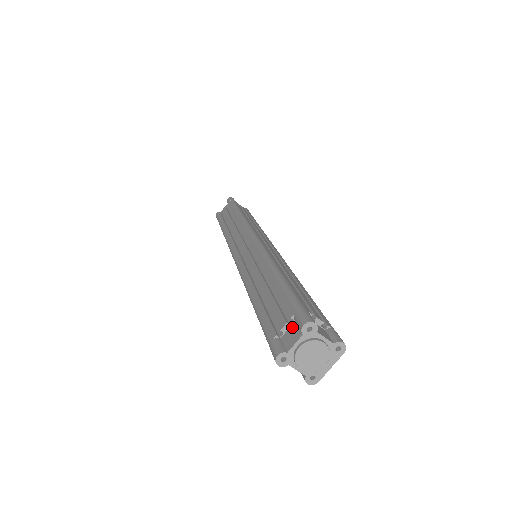
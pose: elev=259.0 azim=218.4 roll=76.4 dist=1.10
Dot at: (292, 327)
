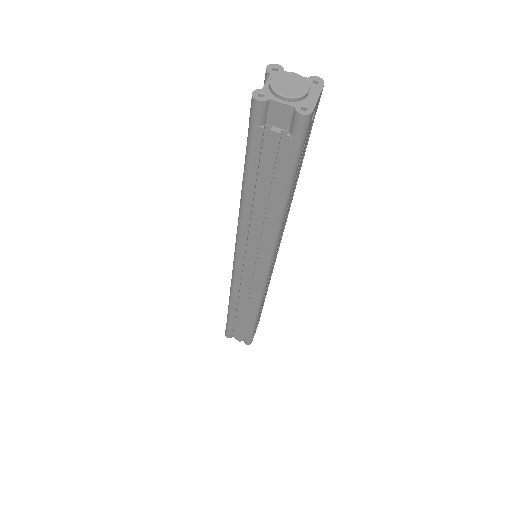
Dot at: occluded
